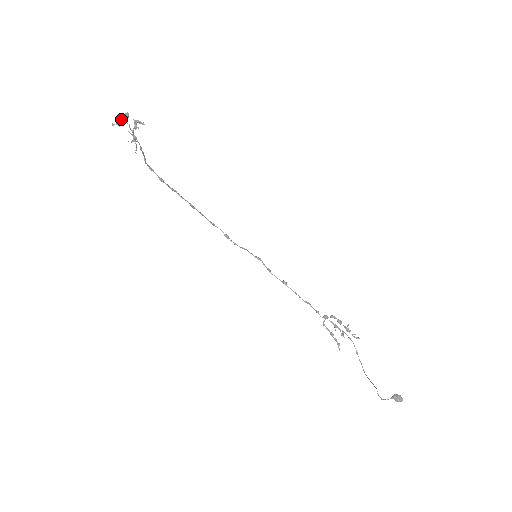
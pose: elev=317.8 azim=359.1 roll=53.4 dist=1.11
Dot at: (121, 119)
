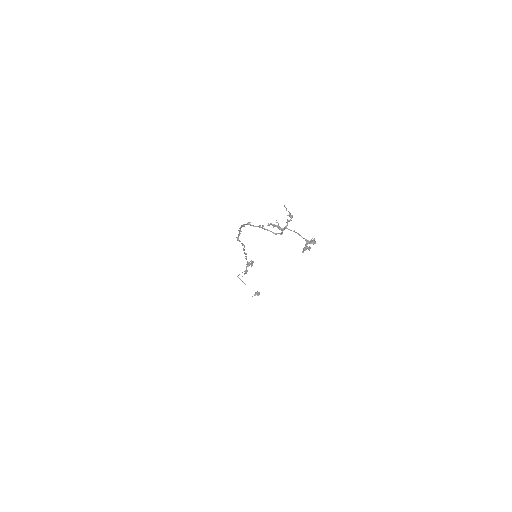
Dot at: occluded
